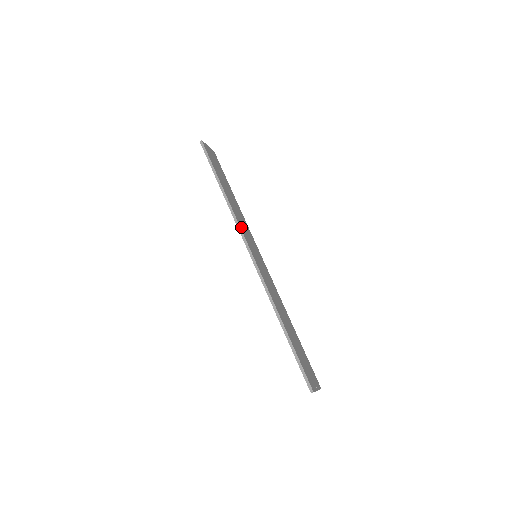
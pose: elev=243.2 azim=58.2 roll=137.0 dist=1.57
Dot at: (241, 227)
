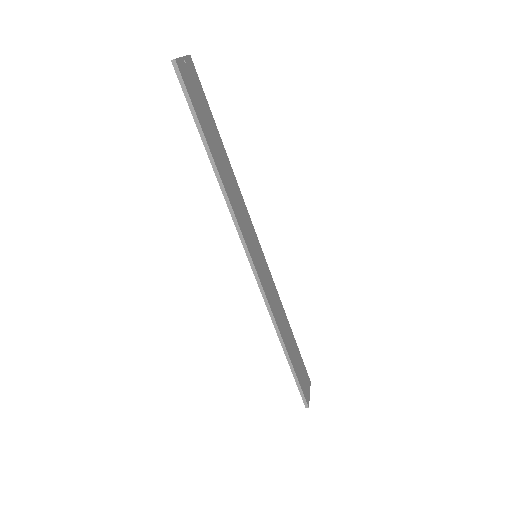
Dot at: (240, 226)
